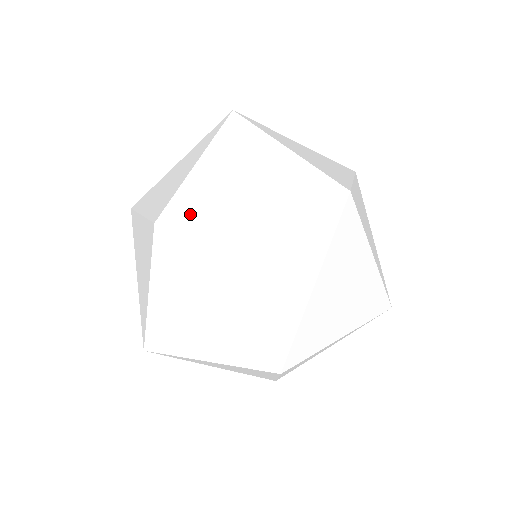
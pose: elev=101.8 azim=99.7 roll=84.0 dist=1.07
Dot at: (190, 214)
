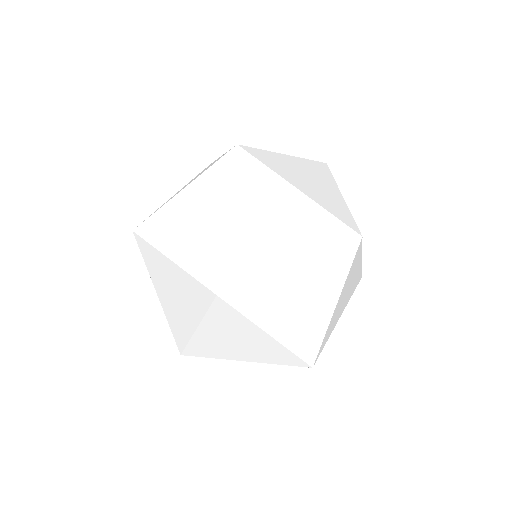
Dot at: (261, 160)
